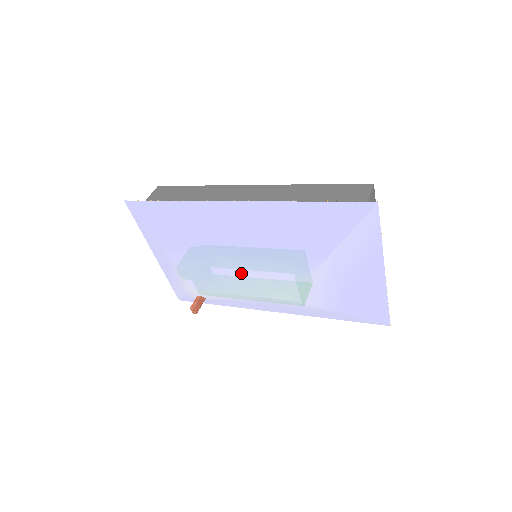
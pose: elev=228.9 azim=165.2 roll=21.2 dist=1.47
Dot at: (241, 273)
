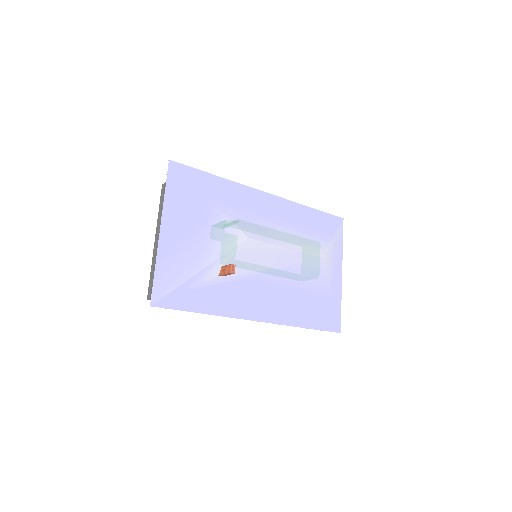
Dot at: (285, 234)
